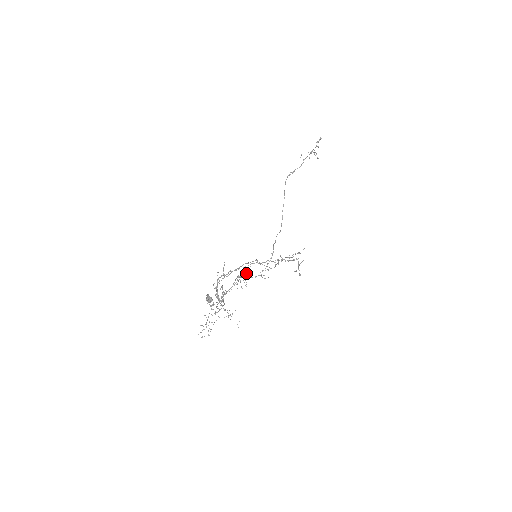
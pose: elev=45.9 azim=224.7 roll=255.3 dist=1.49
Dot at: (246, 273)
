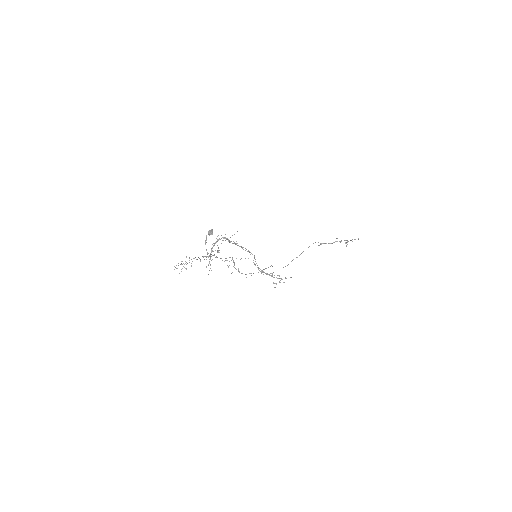
Dot at: occluded
